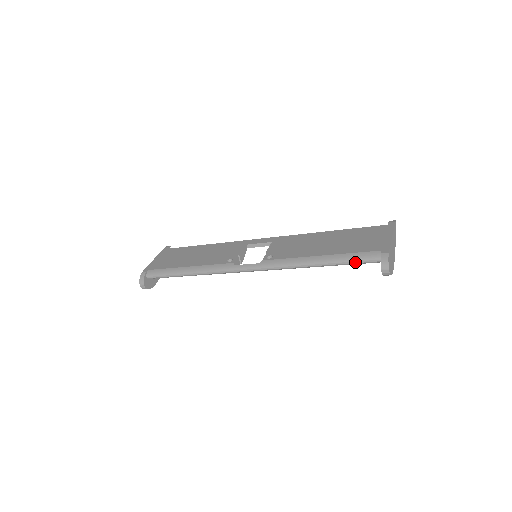
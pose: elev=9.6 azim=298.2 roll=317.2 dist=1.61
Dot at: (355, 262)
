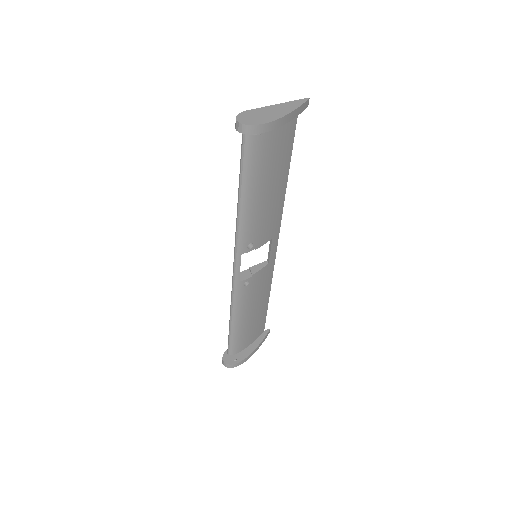
Dot at: (241, 155)
